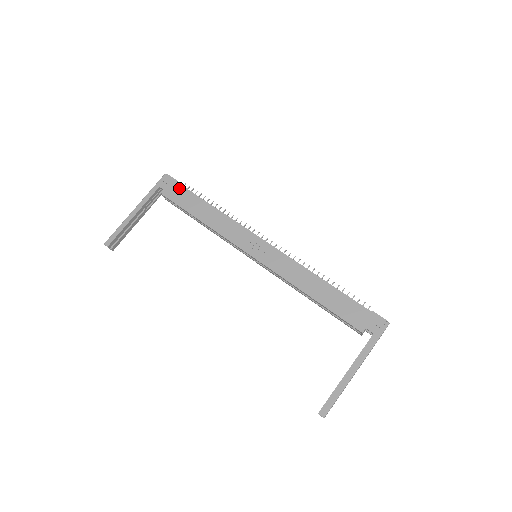
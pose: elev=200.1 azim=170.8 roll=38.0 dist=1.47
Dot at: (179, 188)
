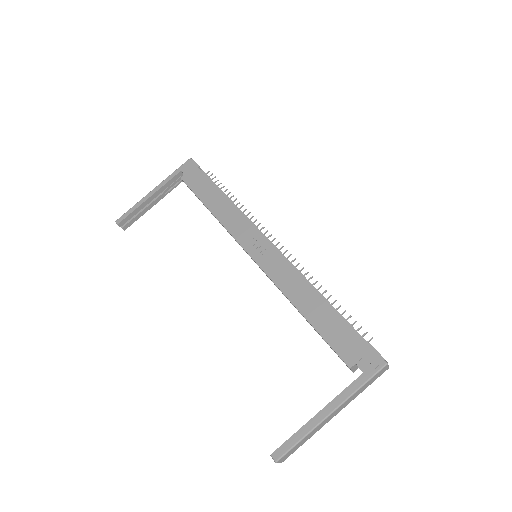
Dot at: (198, 173)
